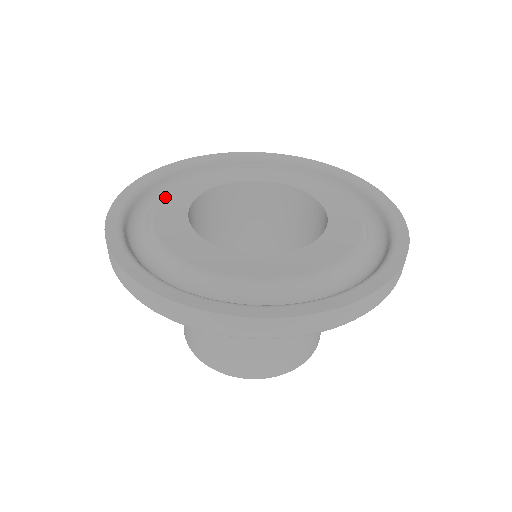
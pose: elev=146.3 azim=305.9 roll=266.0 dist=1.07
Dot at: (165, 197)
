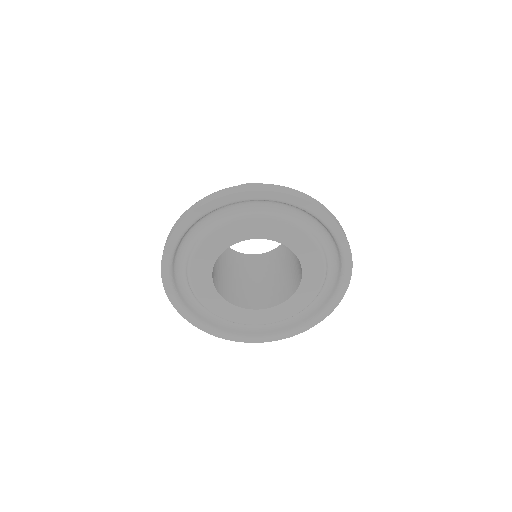
Dot at: (212, 237)
